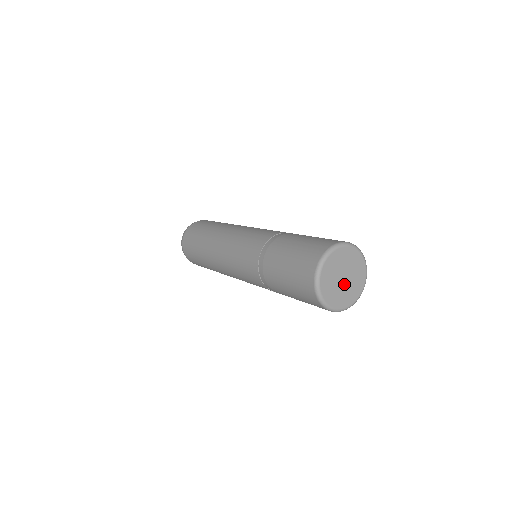
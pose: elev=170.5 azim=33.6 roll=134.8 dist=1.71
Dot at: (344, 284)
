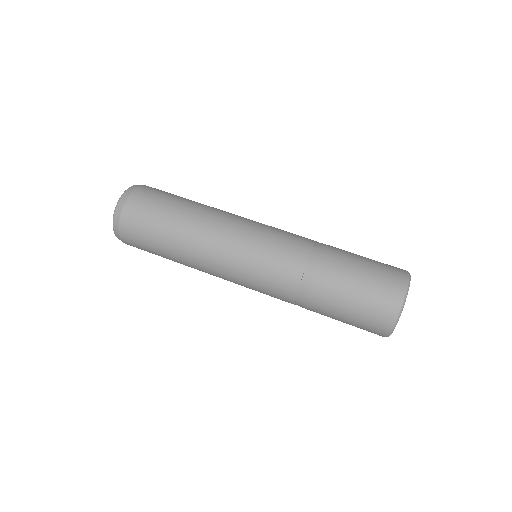
Dot at: occluded
